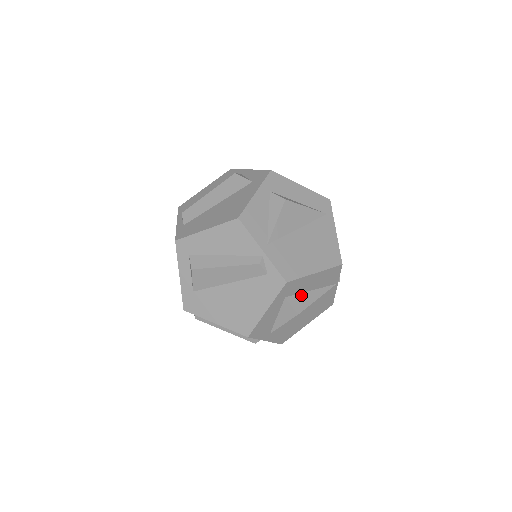
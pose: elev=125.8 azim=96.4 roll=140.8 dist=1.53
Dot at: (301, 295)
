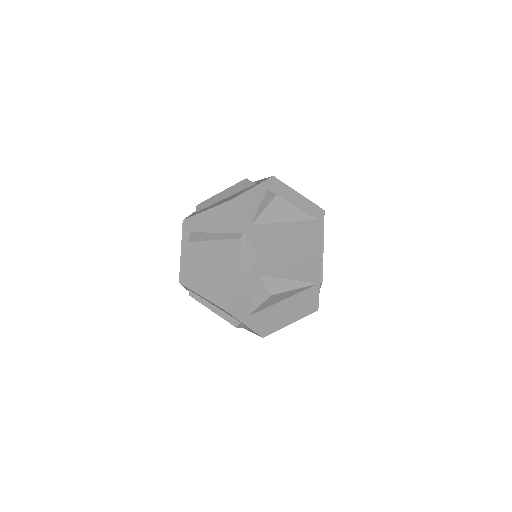
Dot at: (277, 280)
